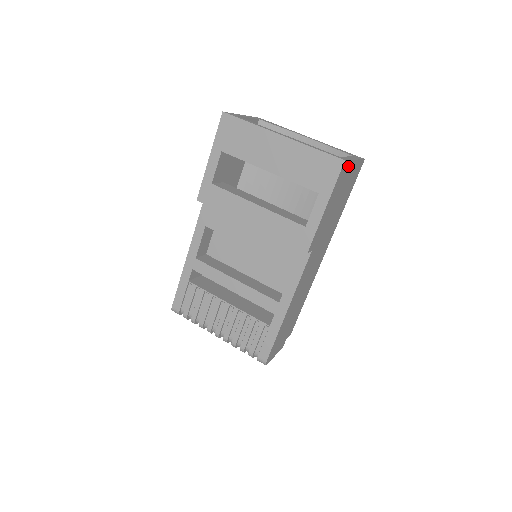
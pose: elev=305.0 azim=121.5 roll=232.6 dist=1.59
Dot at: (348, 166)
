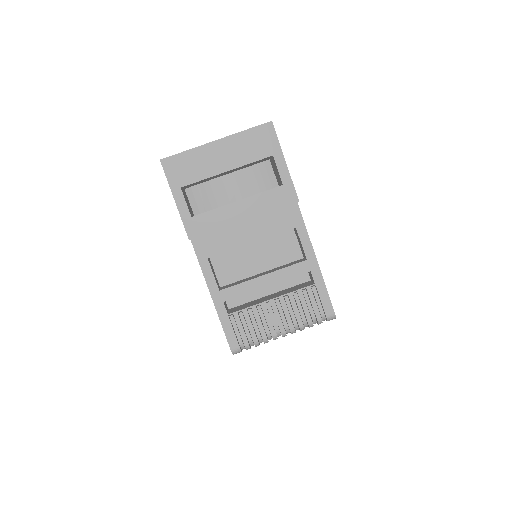
Dot at: occluded
